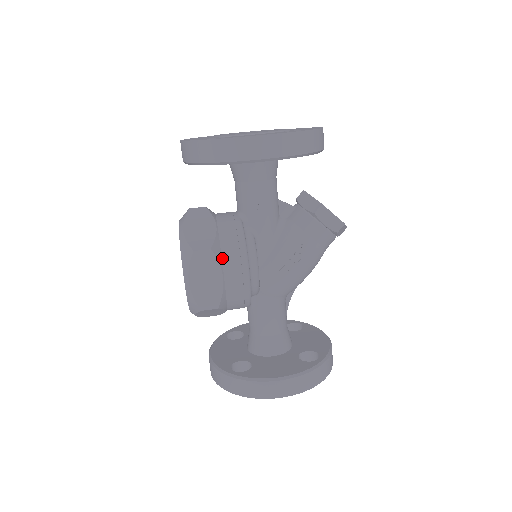
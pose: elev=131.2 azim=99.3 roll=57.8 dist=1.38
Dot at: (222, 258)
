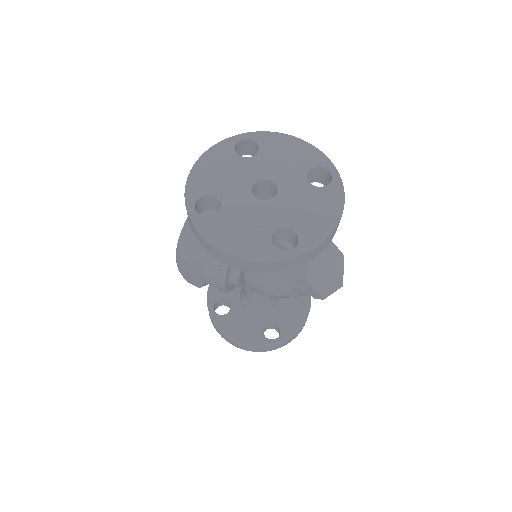
Dot at: (205, 269)
